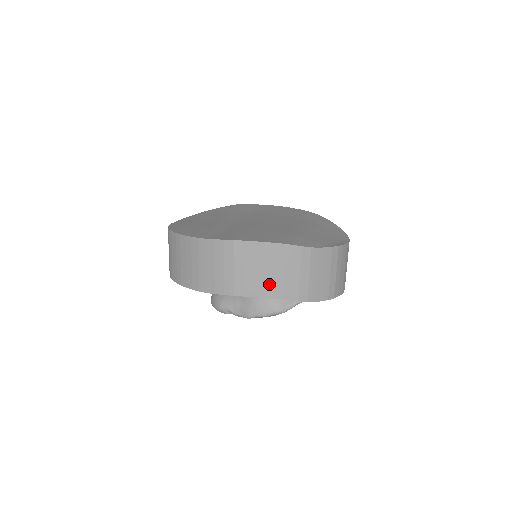
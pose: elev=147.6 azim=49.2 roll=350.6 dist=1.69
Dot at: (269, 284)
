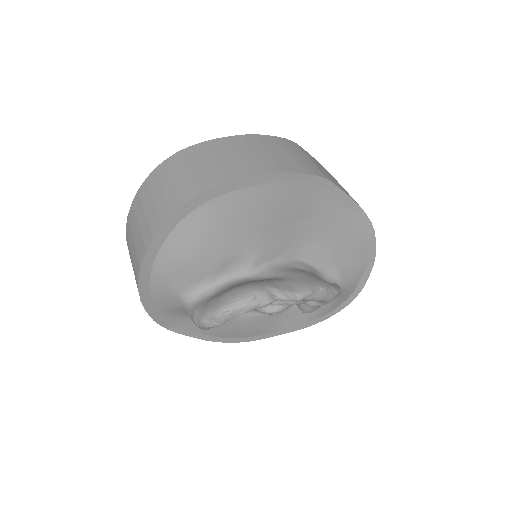
Dot at: (344, 190)
